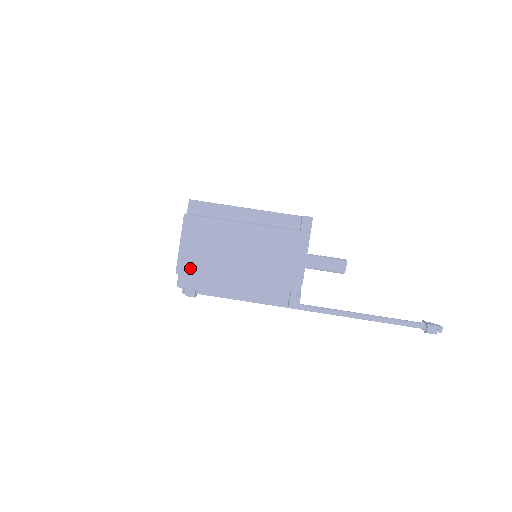
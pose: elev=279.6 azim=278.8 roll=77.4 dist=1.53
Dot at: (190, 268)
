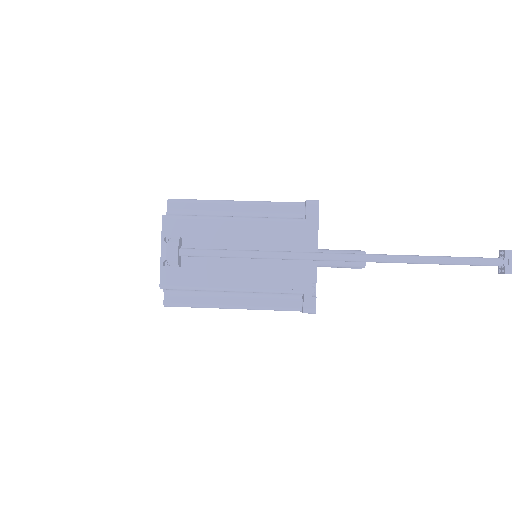
Dot at: occluded
